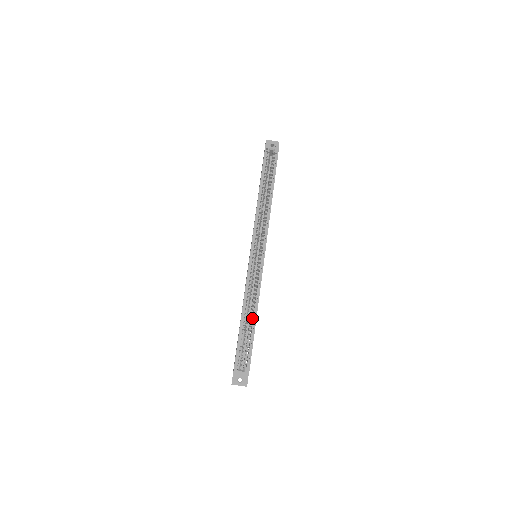
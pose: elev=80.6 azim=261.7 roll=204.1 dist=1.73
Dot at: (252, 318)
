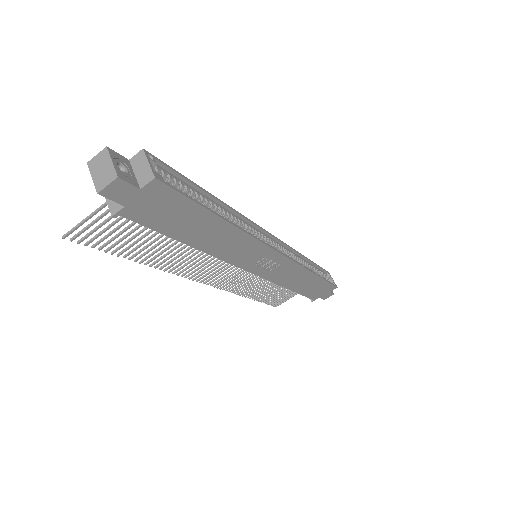
Dot at: occluded
